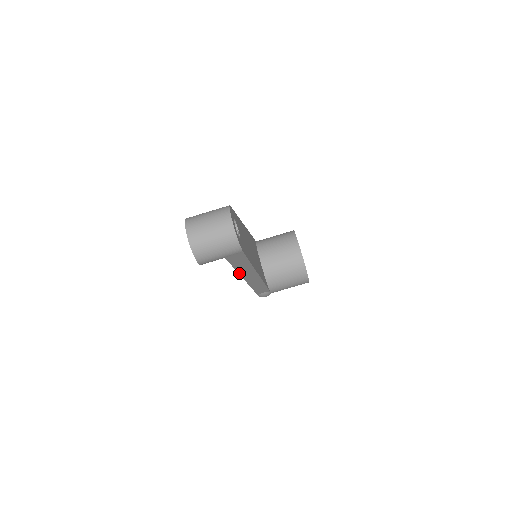
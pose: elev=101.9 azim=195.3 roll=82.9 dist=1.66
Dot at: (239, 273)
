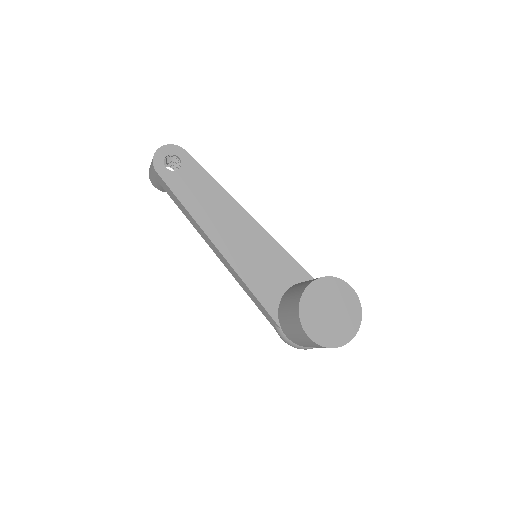
Dot at: (196, 229)
